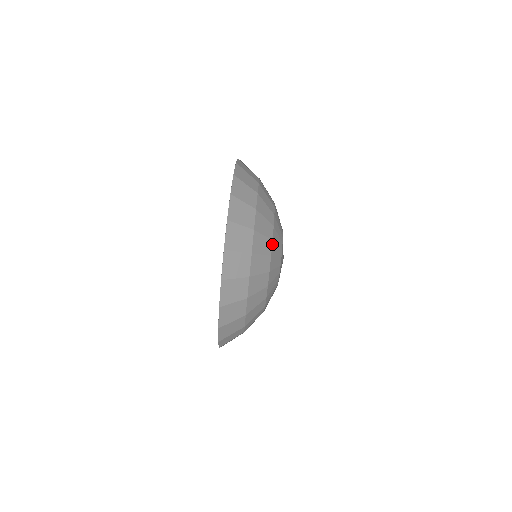
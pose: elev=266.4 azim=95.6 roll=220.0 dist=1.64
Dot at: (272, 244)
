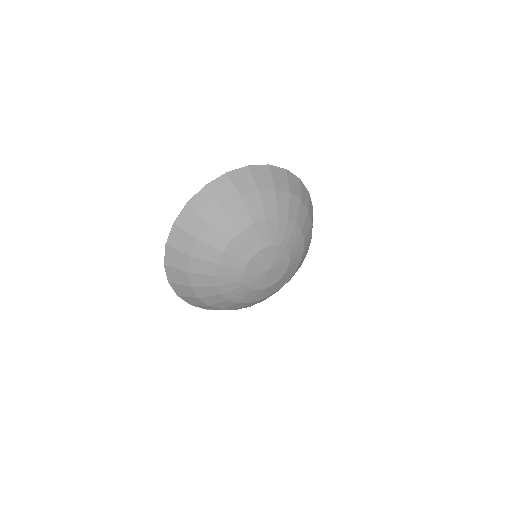
Dot at: (263, 220)
